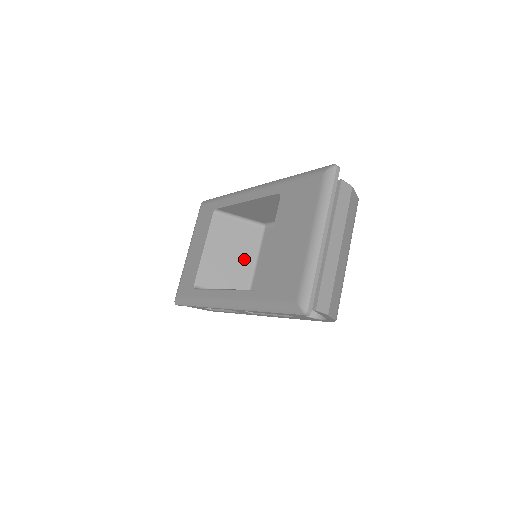
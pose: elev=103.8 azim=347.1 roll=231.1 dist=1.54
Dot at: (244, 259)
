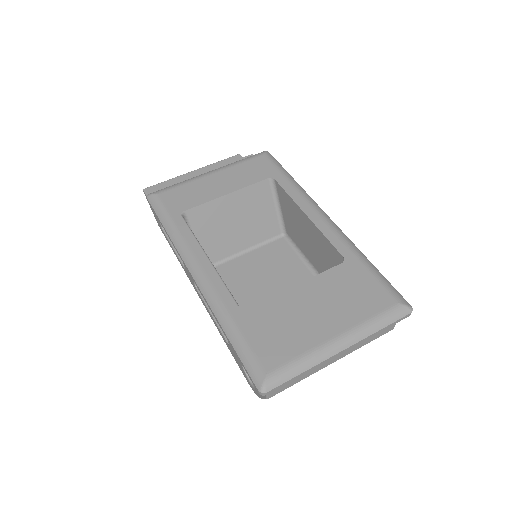
Dot at: (241, 239)
